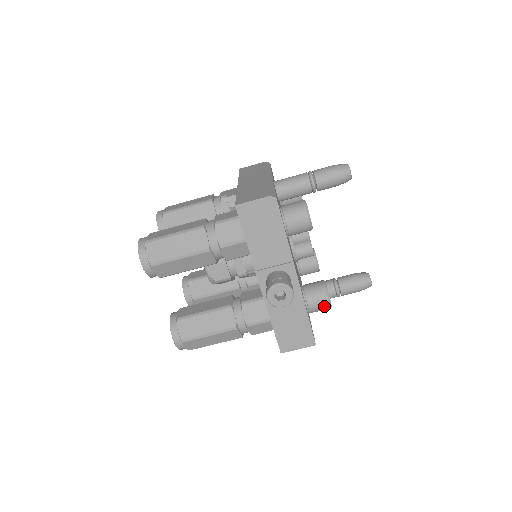
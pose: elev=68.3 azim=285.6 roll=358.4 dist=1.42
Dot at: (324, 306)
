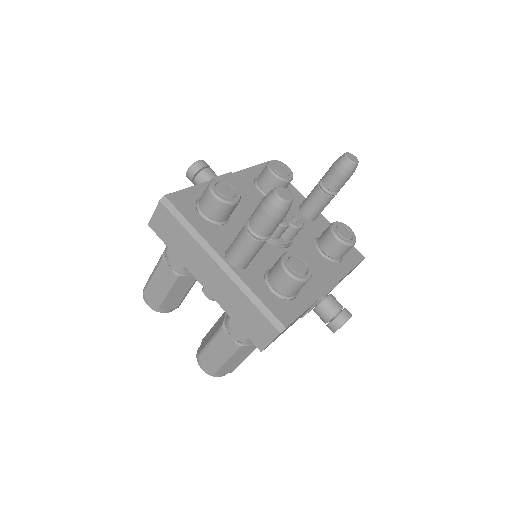
Dot at: (352, 246)
